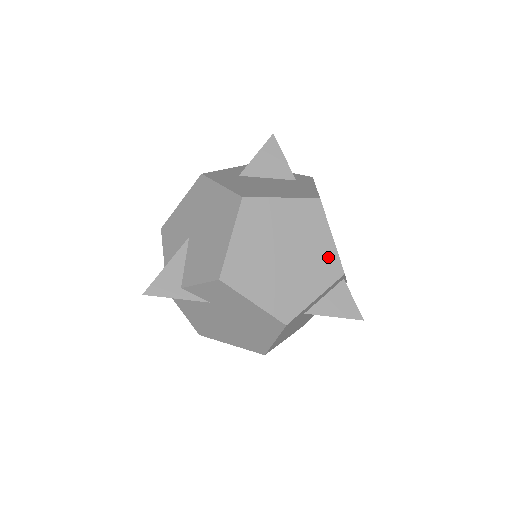
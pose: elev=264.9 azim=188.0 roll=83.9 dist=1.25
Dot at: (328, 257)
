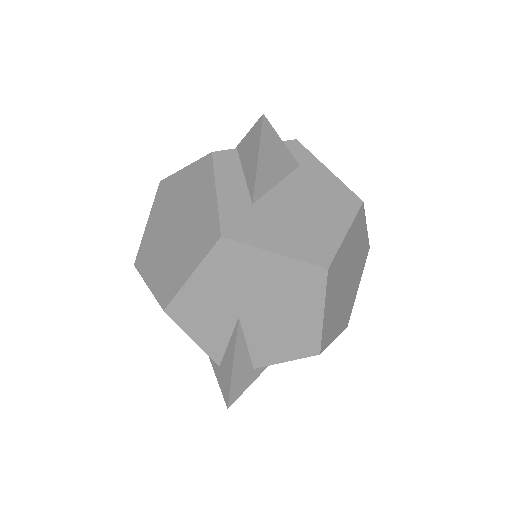
Dot at: (364, 247)
